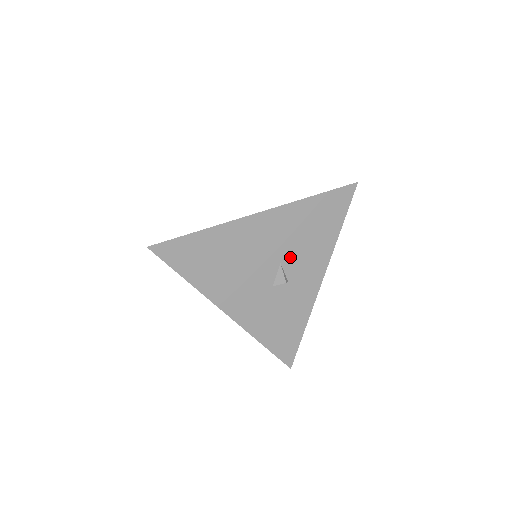
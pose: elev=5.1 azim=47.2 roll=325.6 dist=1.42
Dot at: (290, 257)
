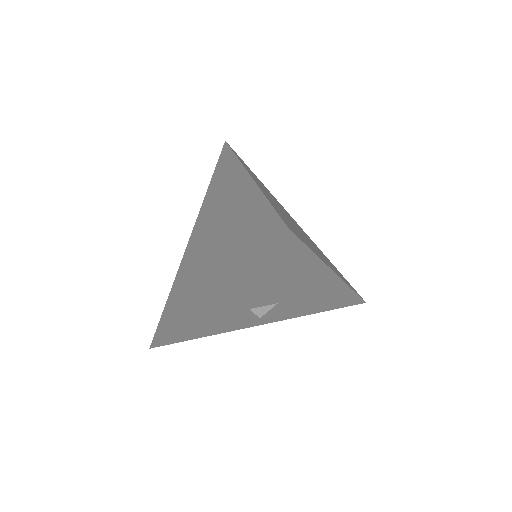
Dot at: (286, 304)
